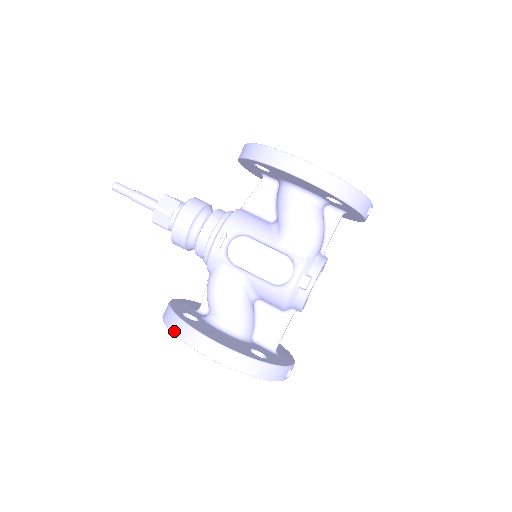
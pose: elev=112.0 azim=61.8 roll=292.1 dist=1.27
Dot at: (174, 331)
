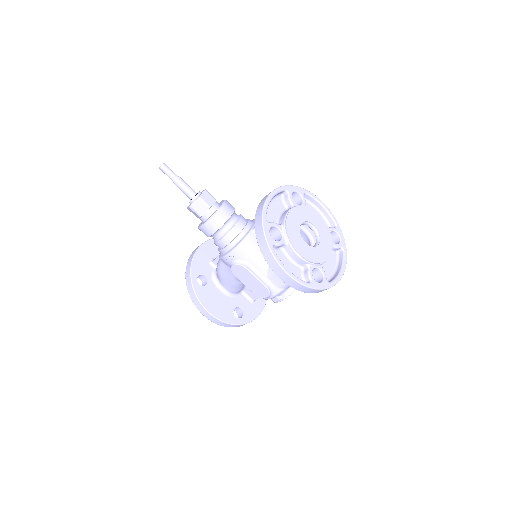
Dot at: (189, 293)
